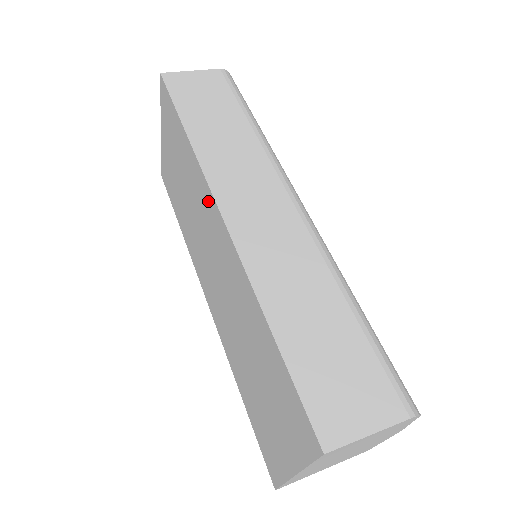
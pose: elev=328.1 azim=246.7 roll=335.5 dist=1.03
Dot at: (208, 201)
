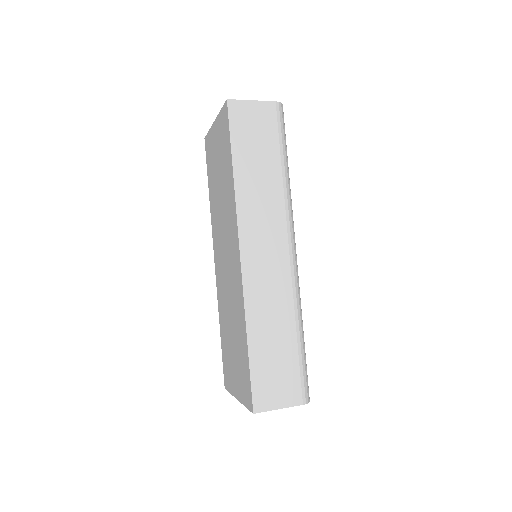
Dot at: (234, 232)
